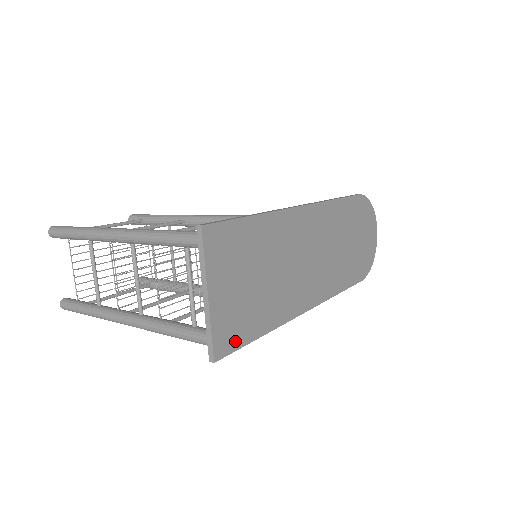
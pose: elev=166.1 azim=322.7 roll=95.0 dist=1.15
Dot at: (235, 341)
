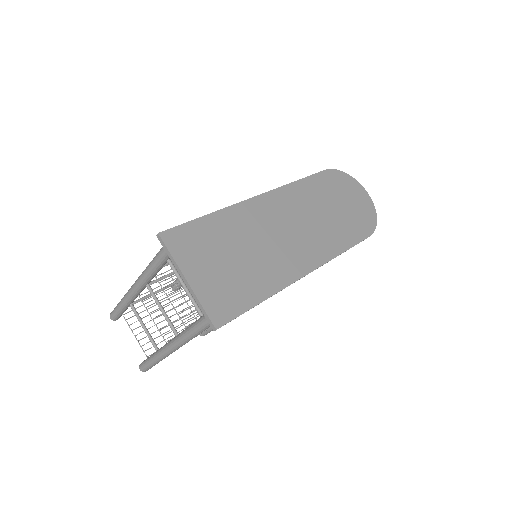
Dot at: (232, 310)
